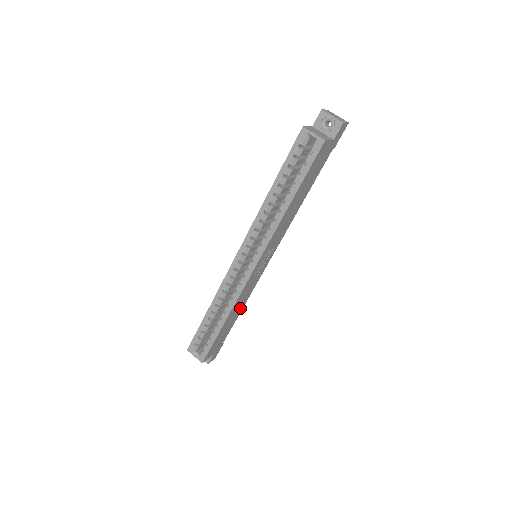
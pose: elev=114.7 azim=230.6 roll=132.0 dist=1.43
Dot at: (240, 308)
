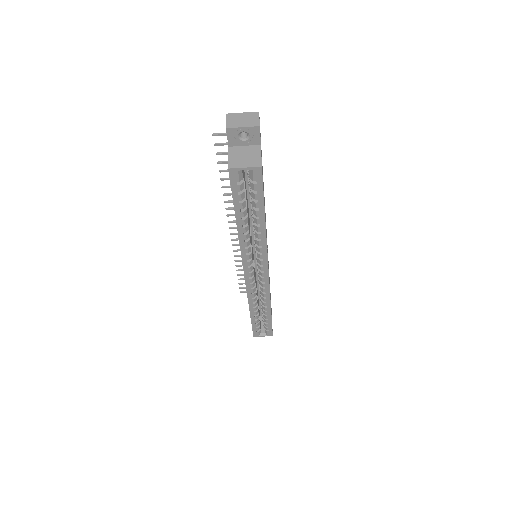
Dot at: occluded
